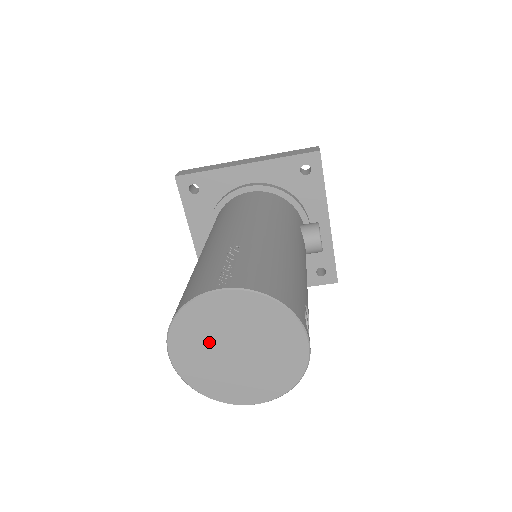
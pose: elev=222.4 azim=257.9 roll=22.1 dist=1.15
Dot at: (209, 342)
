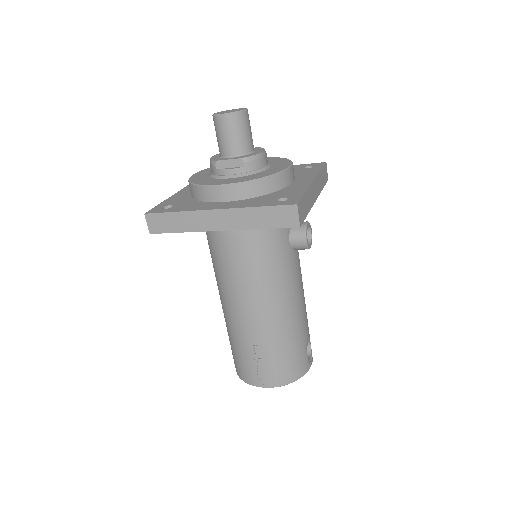
Dot at: occluded
